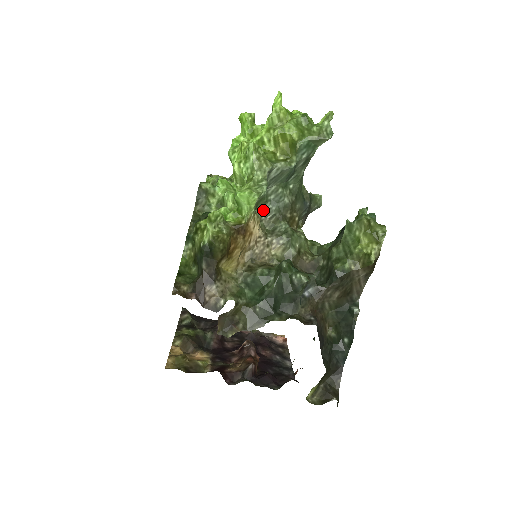
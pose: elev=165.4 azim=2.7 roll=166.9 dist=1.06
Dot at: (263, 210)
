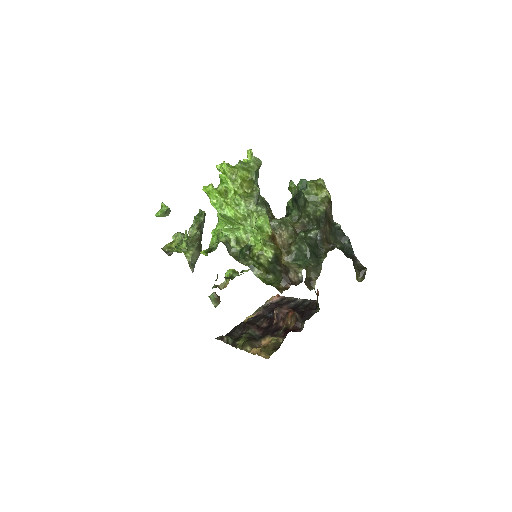
Dot at: occluded
